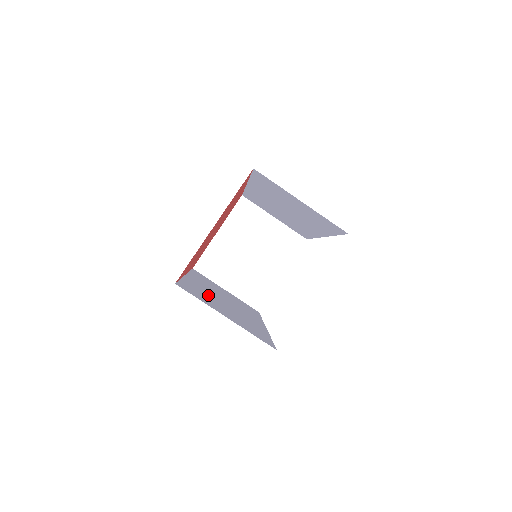
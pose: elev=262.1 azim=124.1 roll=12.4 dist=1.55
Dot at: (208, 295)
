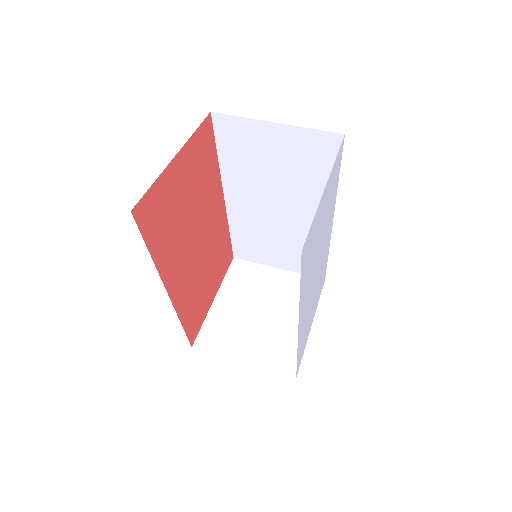
Dot at: occluded
